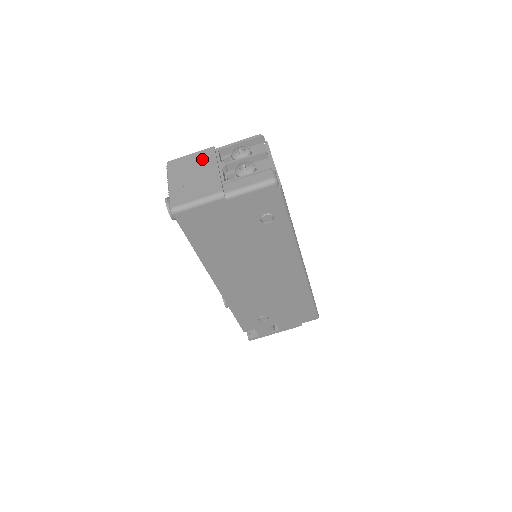
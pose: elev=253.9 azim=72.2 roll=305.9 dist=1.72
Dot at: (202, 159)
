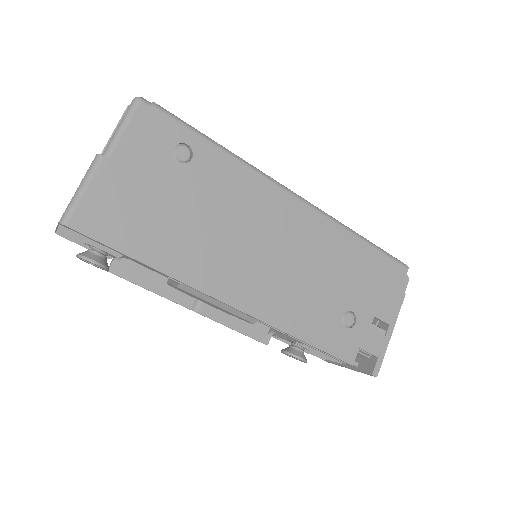
Dot at: occluded
